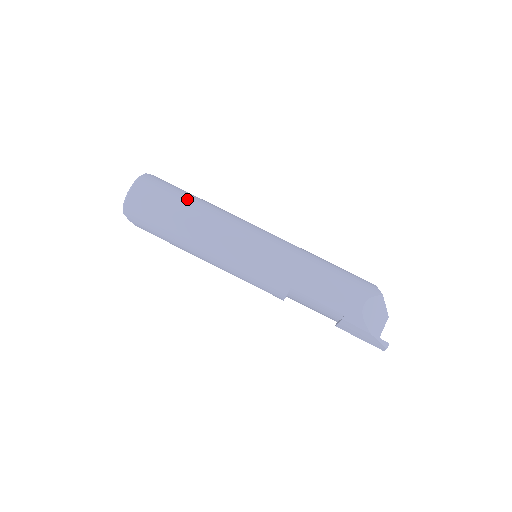
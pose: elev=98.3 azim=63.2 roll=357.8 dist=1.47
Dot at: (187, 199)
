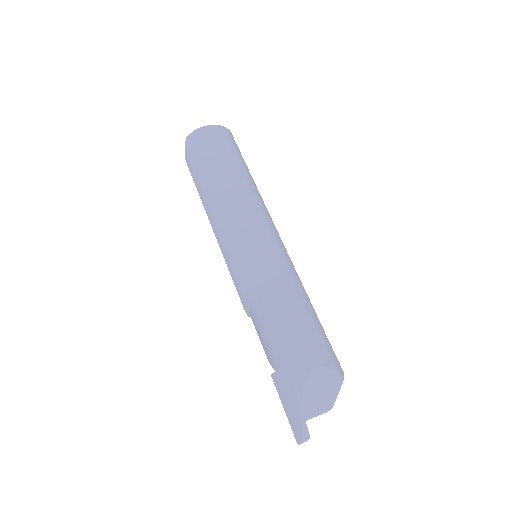
Dot at: (244, 166)
